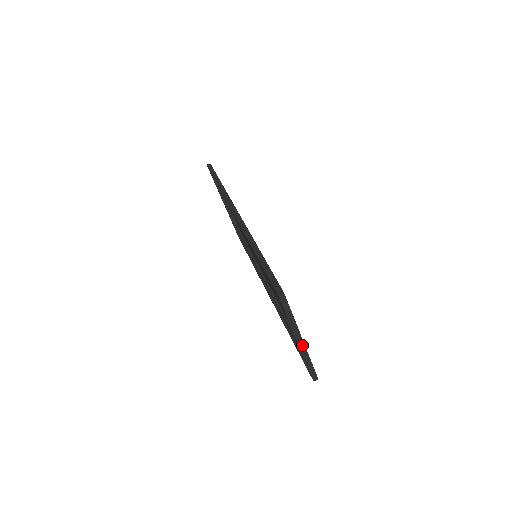
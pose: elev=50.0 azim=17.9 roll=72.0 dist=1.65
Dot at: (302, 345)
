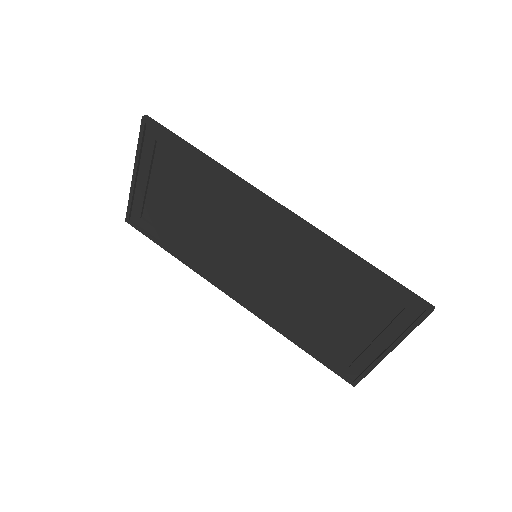
Dot at: (386, 354)
